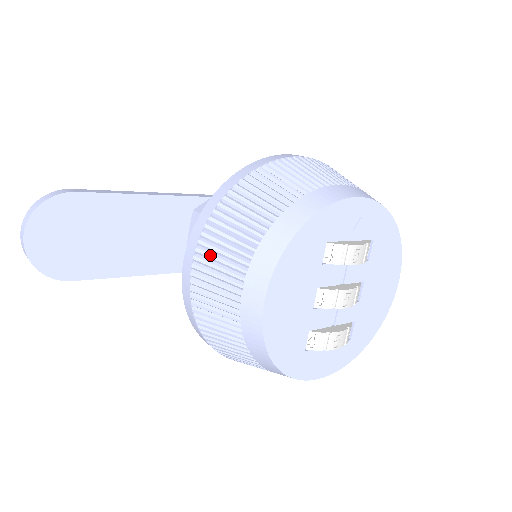
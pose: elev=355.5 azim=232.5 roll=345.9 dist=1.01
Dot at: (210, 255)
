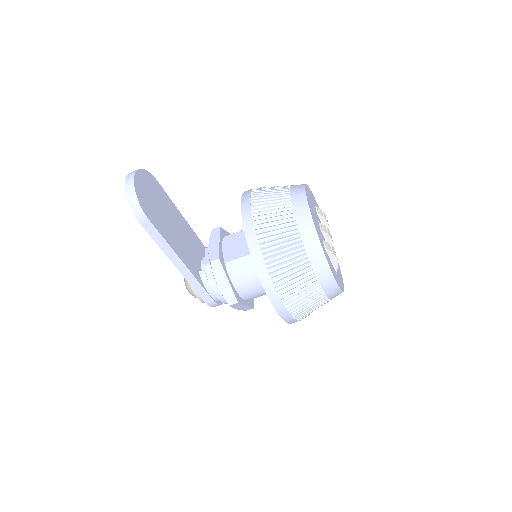
Dot at: (262, 194)
